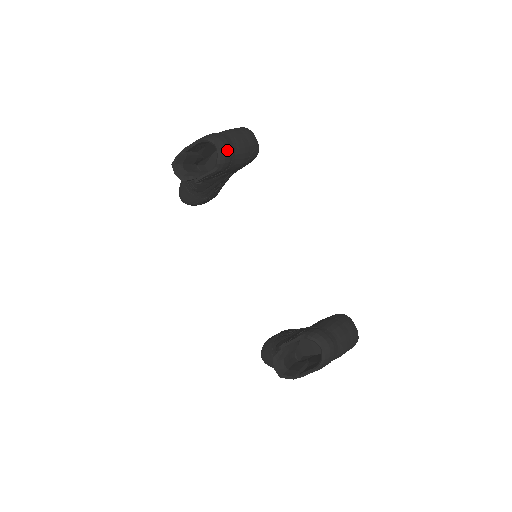
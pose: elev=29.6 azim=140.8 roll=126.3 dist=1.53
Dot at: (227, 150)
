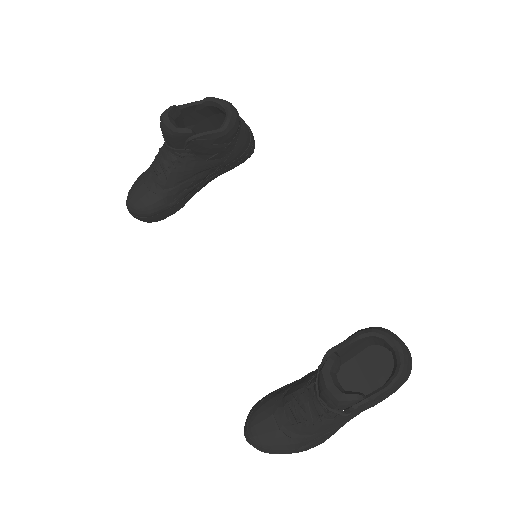
Dot at: (237, 115)
